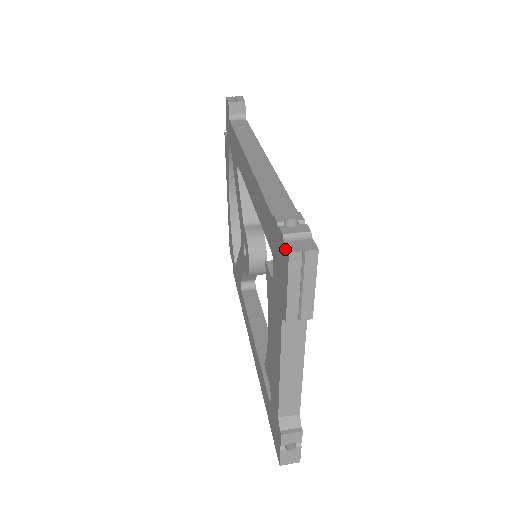
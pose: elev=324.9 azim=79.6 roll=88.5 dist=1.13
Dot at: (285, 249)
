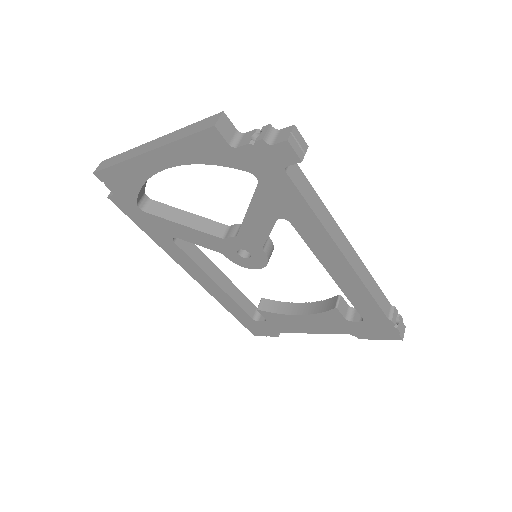
Dot at: (398, 337)
